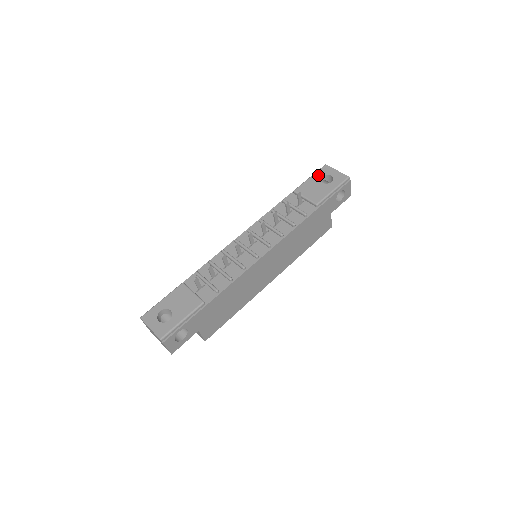
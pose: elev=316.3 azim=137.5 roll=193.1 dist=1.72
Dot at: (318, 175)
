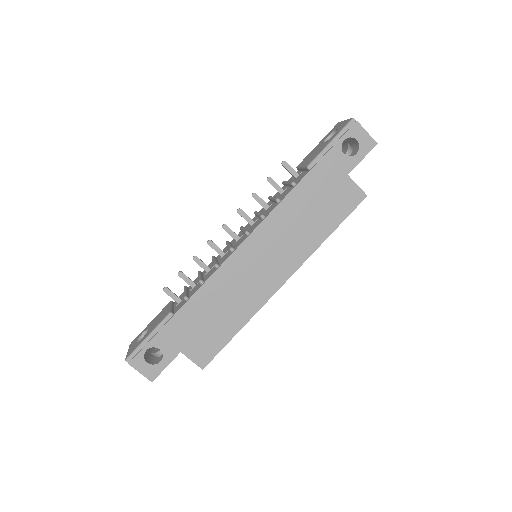
Dot at: (325, 137)
